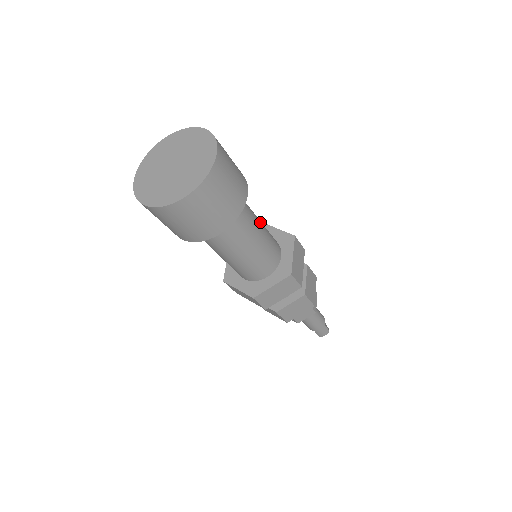
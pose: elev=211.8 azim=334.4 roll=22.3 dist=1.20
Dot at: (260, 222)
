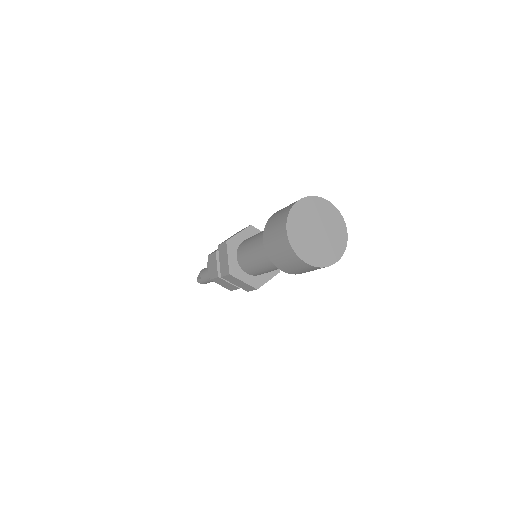
Dot at: occluded
